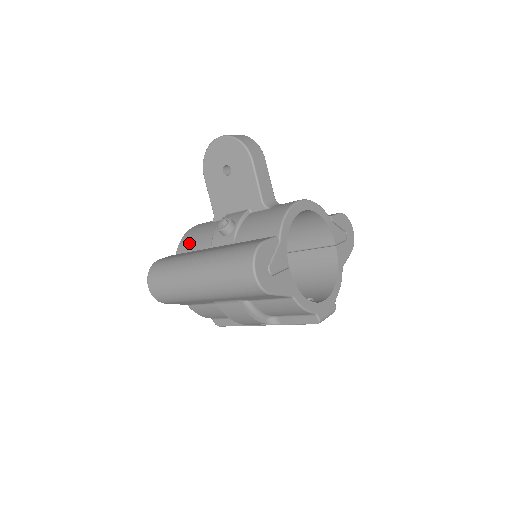
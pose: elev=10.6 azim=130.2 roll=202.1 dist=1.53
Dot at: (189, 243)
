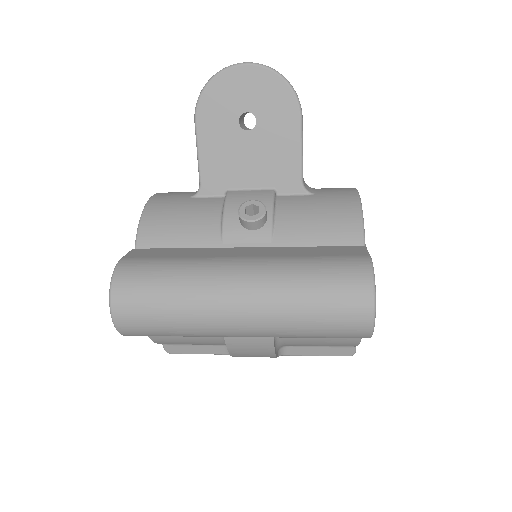
Dot at: (165, 230)
